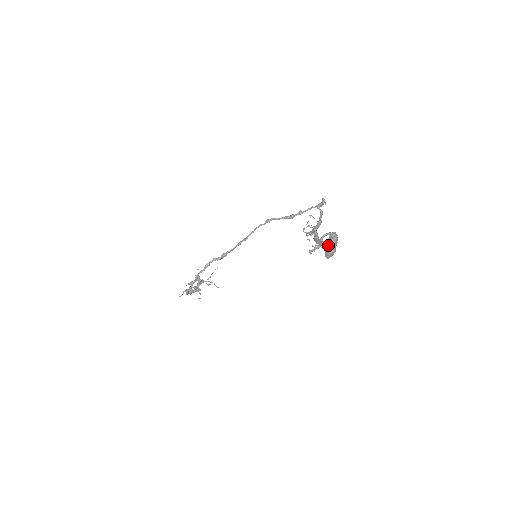
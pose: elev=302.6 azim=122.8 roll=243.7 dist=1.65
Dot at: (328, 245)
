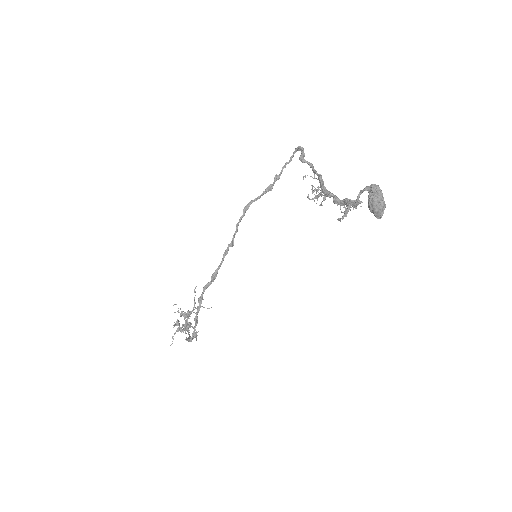
Dot at: (376, 204)
